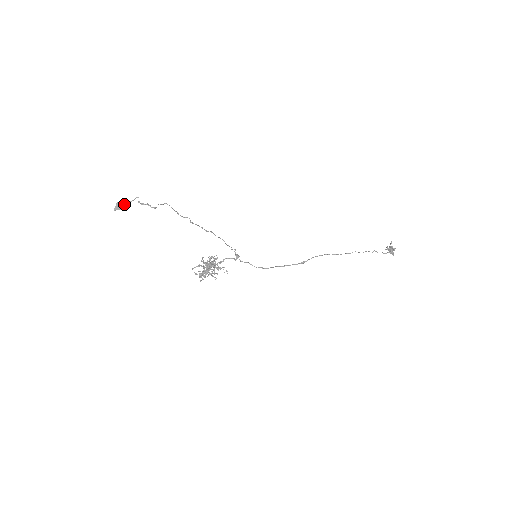
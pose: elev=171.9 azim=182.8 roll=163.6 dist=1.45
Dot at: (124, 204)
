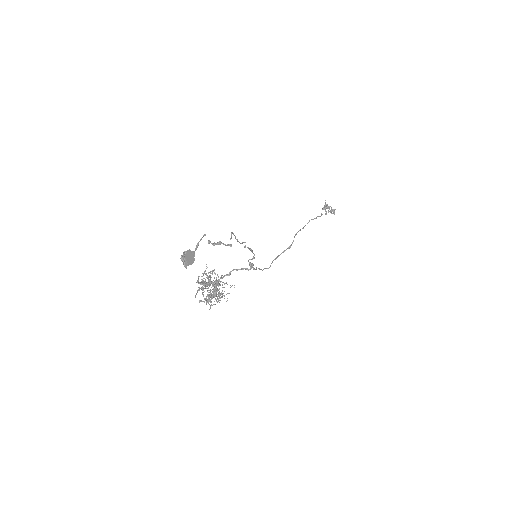
Dot at: (194, 252)
